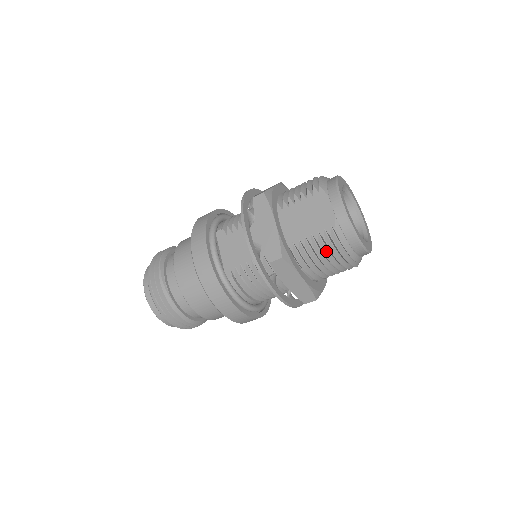
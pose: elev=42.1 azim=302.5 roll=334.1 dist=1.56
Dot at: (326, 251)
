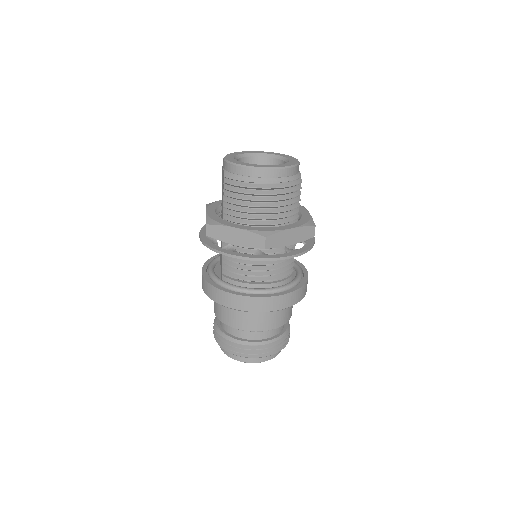
Dot at: (234, 195)
